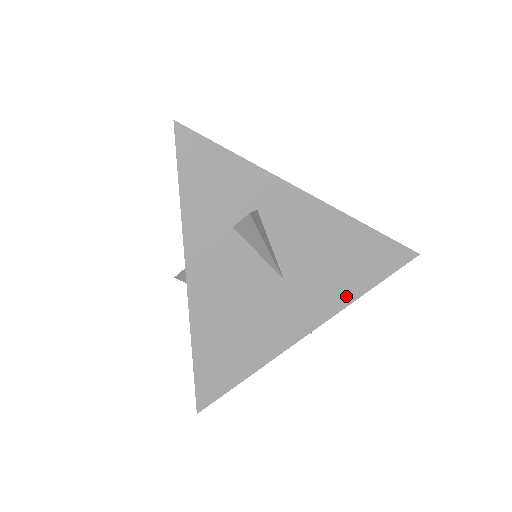
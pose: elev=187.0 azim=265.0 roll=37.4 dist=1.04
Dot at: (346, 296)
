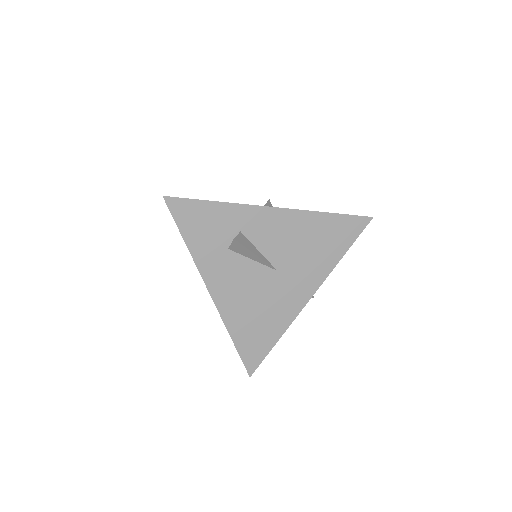
Dot at: (327, 266)
